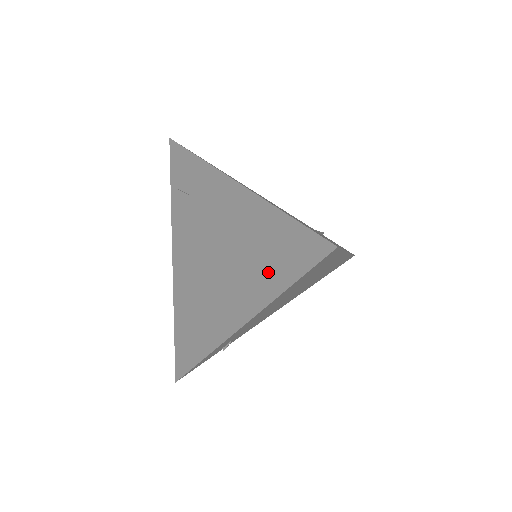
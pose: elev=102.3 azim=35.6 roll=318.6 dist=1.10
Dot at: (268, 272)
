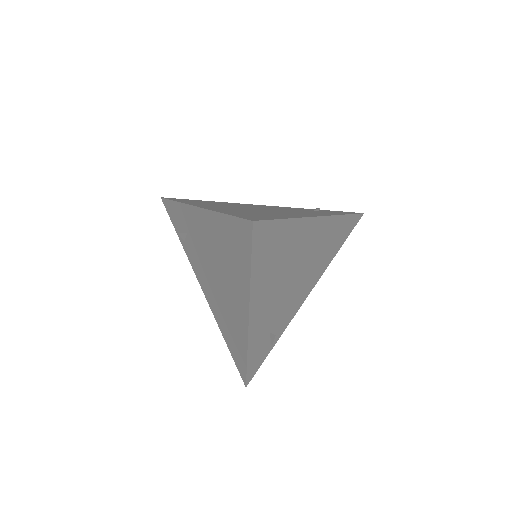
Dot at: (238, 265)
